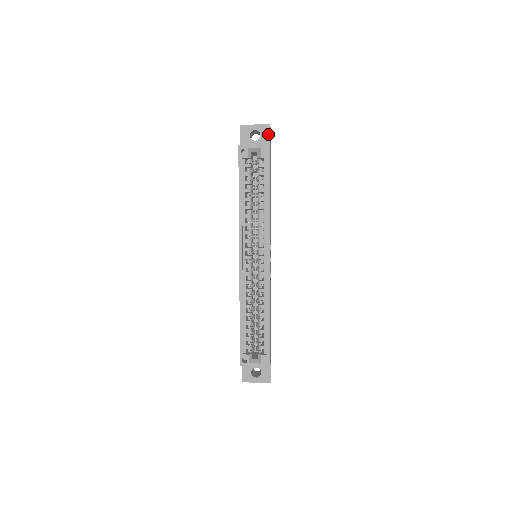
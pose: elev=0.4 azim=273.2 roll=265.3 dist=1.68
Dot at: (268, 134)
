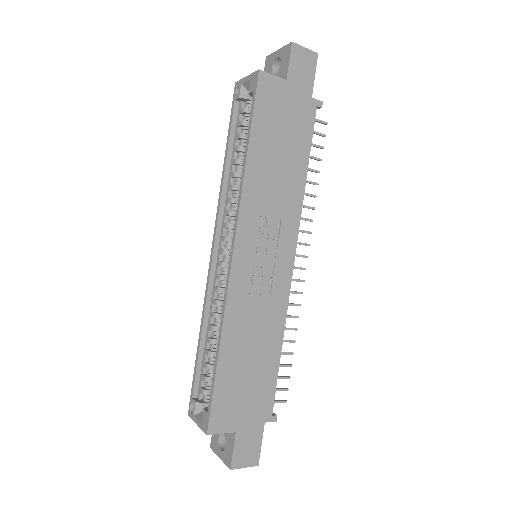
Dot at: (288, 58)
